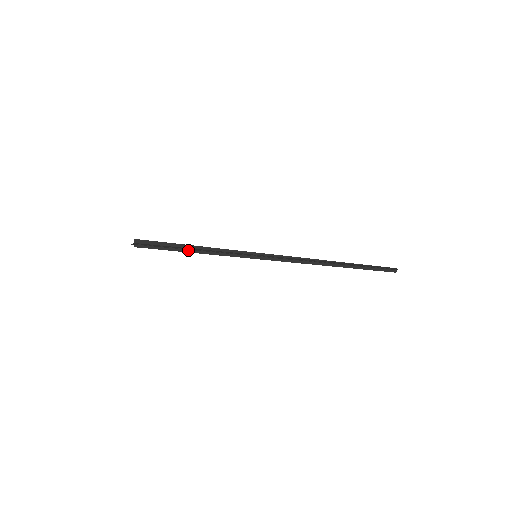
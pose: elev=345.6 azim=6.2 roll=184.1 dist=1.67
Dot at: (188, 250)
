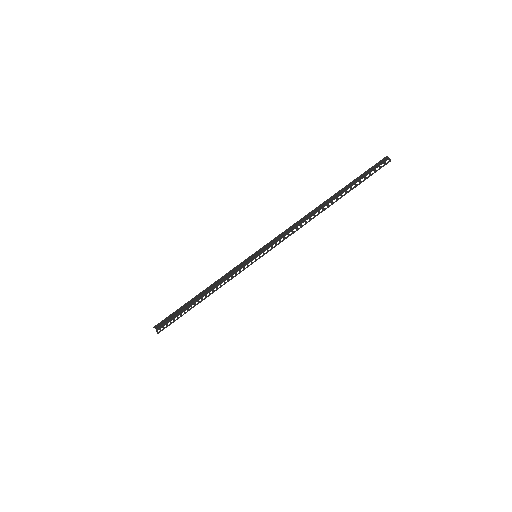
Dot at: (200, 298)
